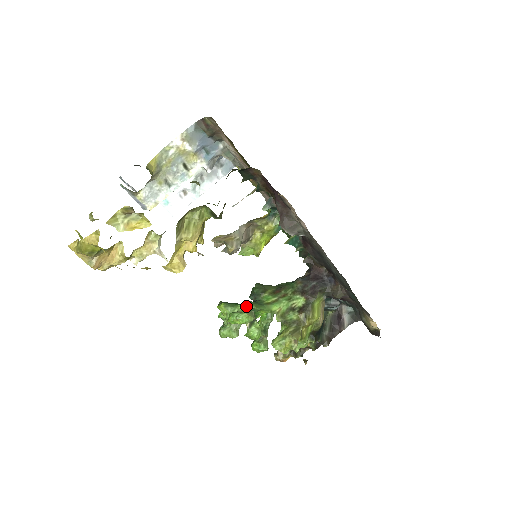
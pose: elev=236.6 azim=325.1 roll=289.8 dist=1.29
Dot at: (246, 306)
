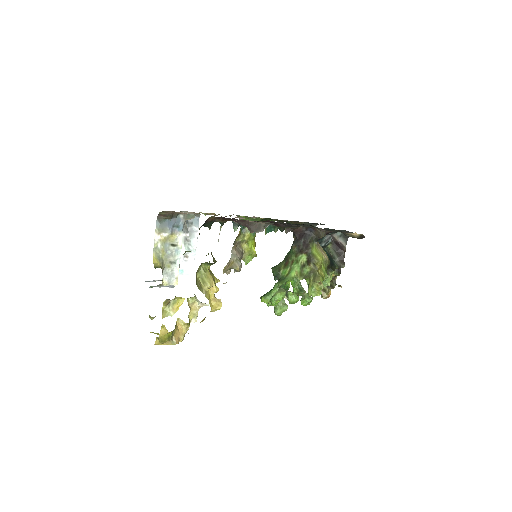
Dot at: (276, 288)
